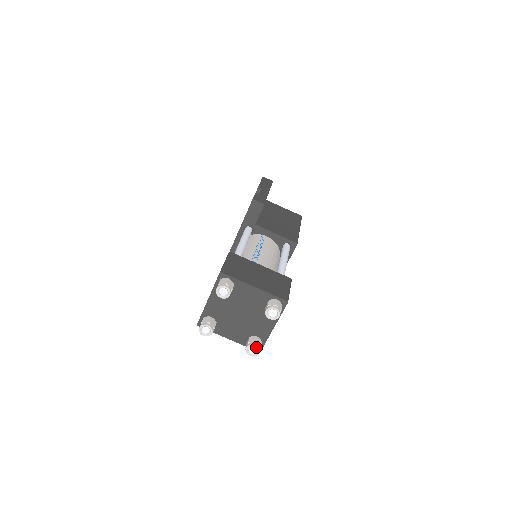
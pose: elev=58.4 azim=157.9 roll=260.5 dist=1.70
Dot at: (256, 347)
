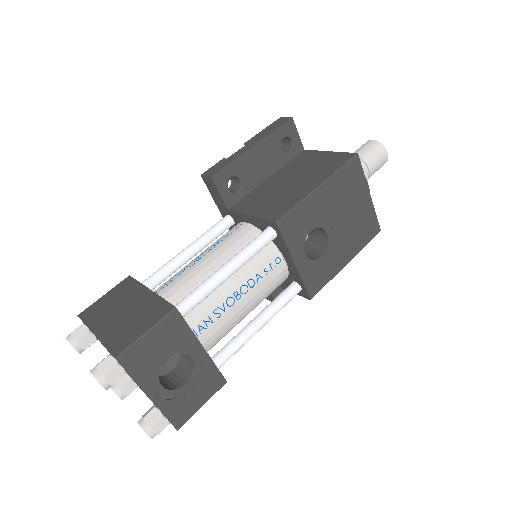
Dot at: (140, 426)
